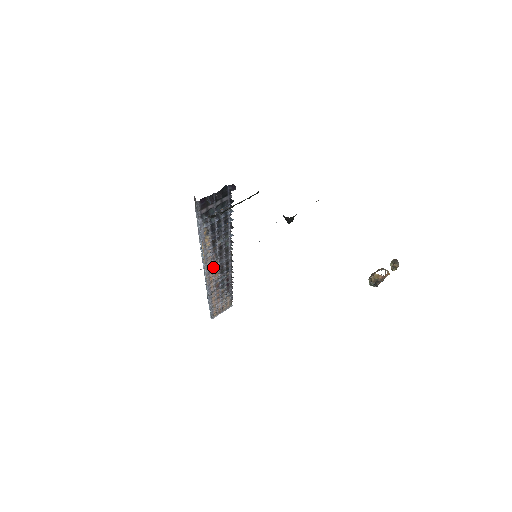
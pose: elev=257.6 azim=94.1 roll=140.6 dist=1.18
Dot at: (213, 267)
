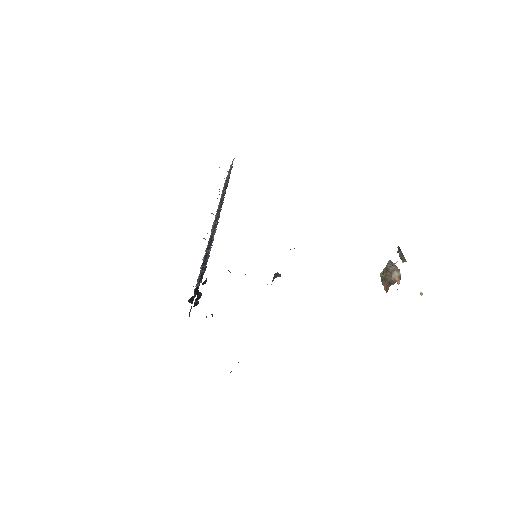
Dot at: occluded
